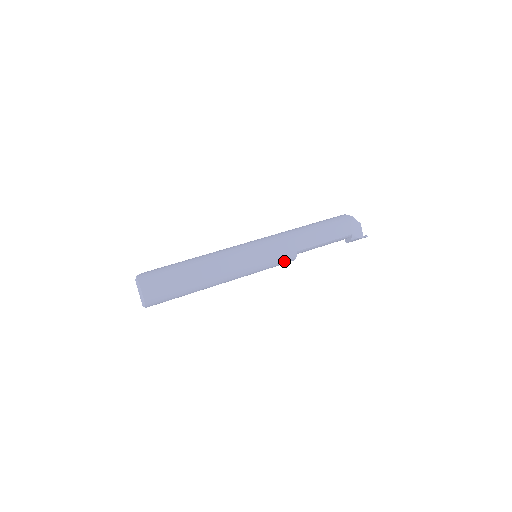
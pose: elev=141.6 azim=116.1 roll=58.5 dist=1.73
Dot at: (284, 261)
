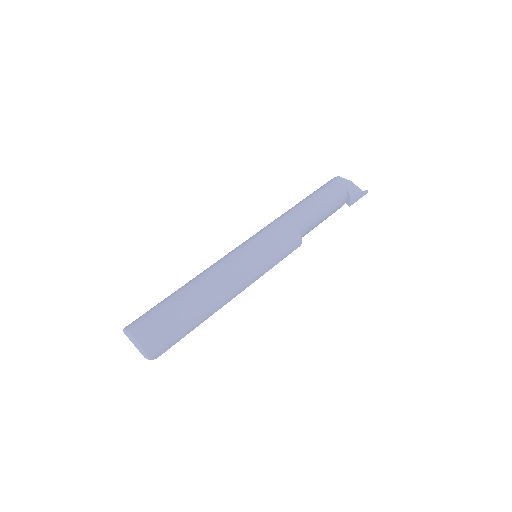
Dot at: (289, 244)
